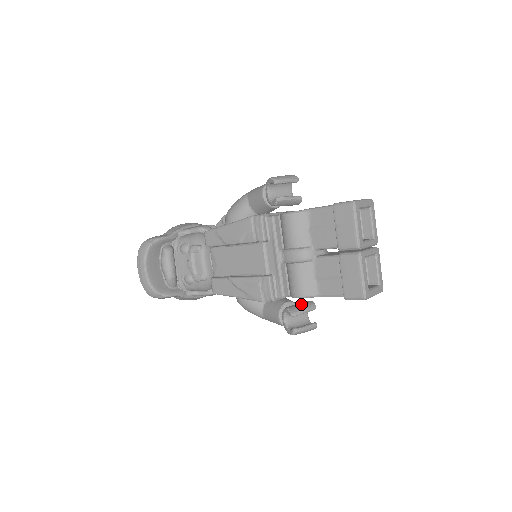
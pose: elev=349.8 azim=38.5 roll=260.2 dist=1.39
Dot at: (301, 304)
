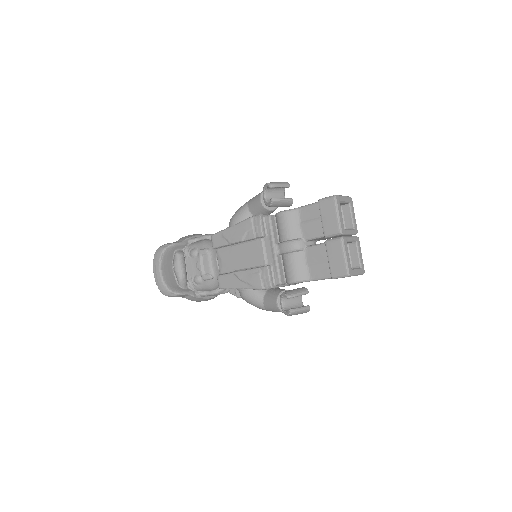
Dot at: (296, 289)
